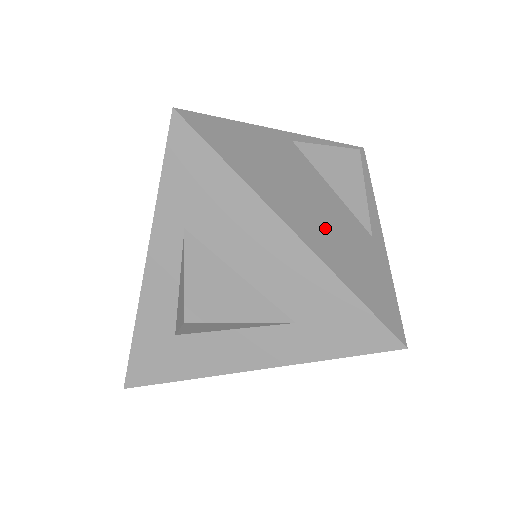
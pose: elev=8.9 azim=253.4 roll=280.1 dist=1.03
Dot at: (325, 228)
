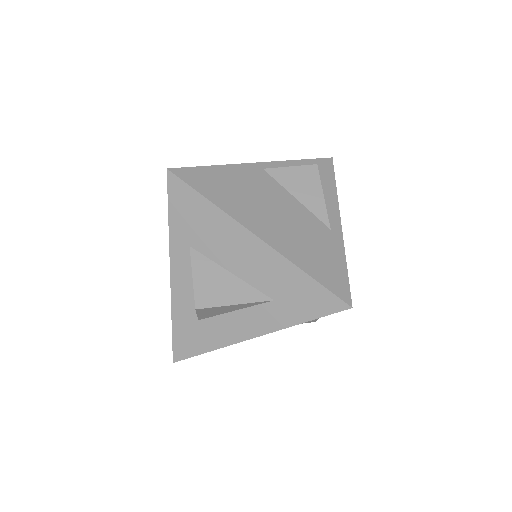
Dot at: (286, 230)
